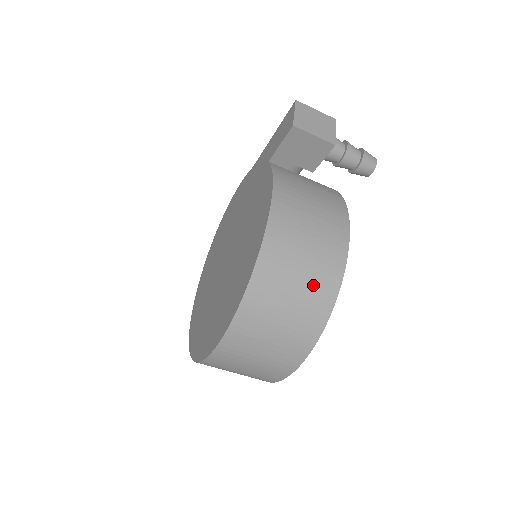
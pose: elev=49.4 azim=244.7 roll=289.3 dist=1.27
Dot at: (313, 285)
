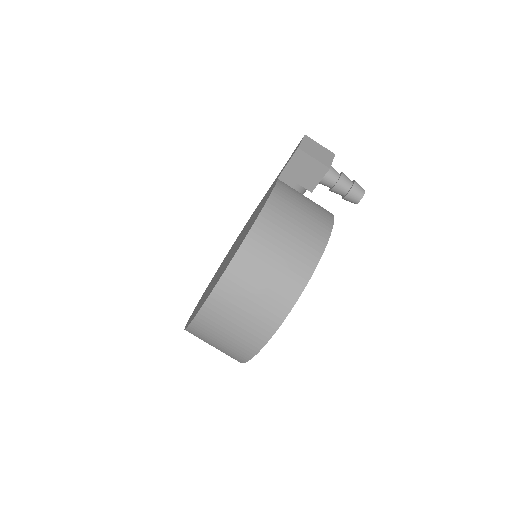
Dot at: (292, 263)
